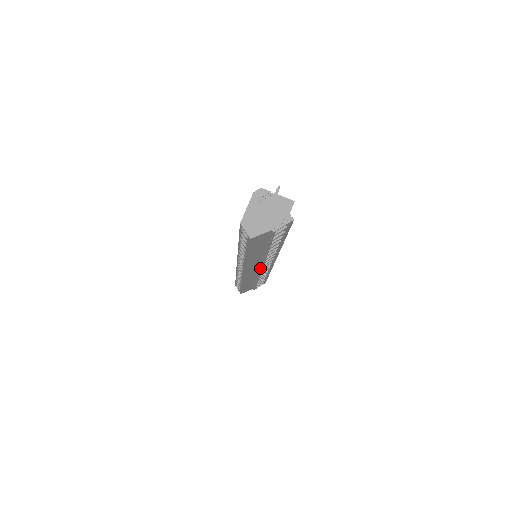
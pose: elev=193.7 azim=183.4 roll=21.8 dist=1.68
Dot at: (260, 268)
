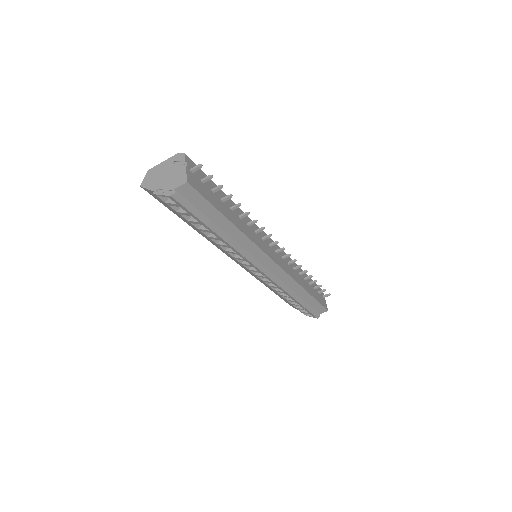
Dot at: (247, 267)
